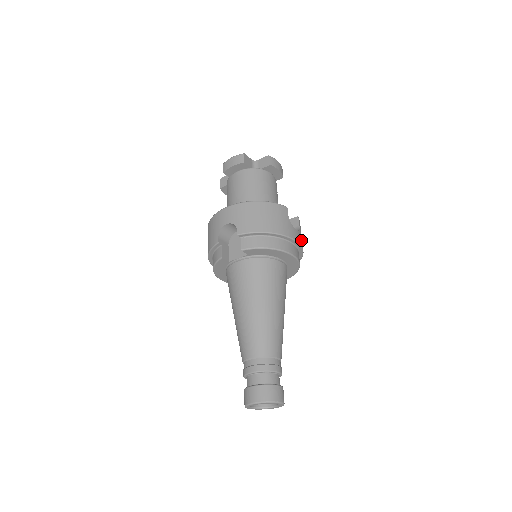
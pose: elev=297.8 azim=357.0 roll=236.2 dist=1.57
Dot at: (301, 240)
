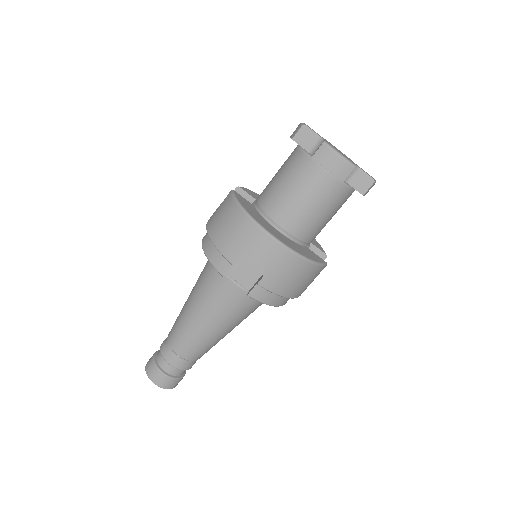
Dot at: occluded
